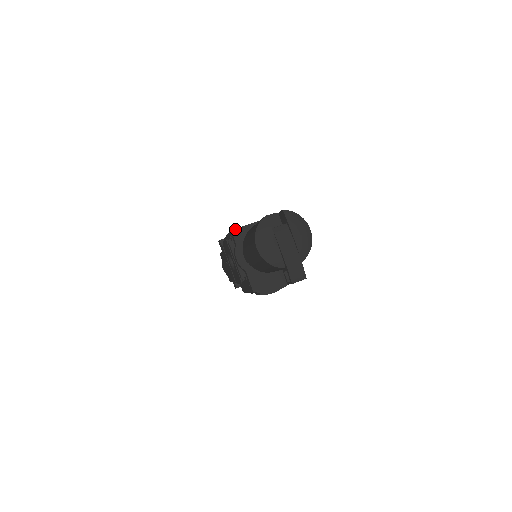
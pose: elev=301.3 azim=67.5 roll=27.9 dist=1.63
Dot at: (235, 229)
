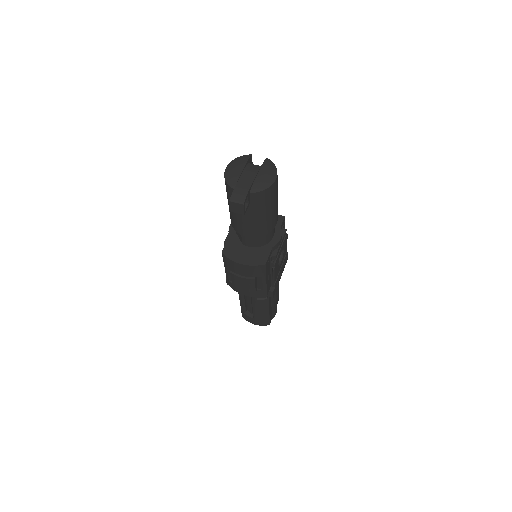
Dot at: occluded
